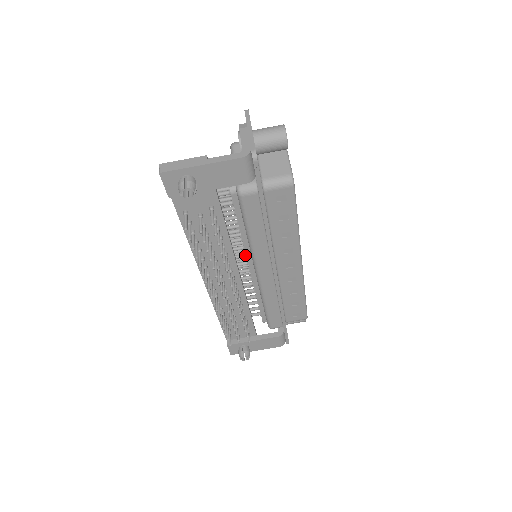
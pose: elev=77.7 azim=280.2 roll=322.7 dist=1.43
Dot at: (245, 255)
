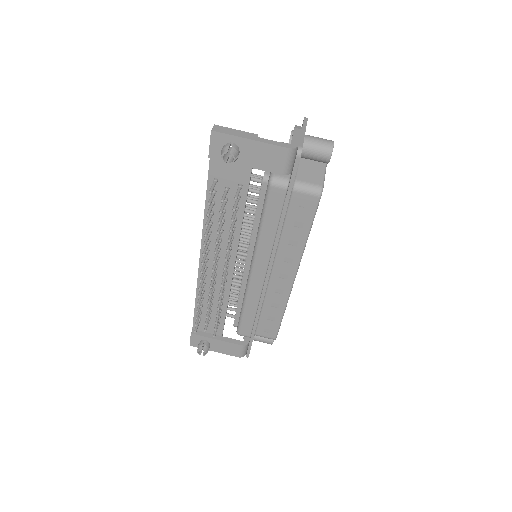
Dot at: (247, 249)
